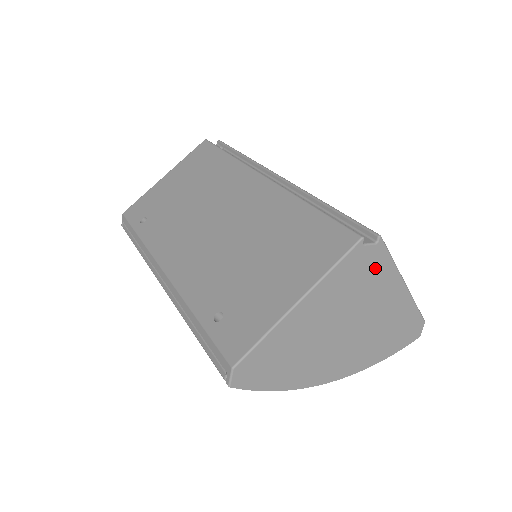
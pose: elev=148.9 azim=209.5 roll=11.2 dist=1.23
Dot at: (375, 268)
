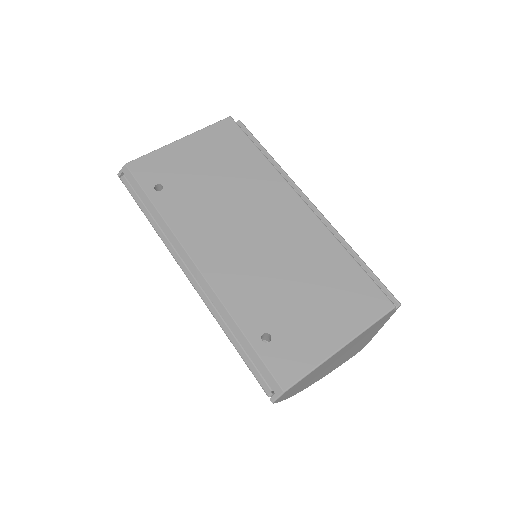
Dot at: (382, 322)
